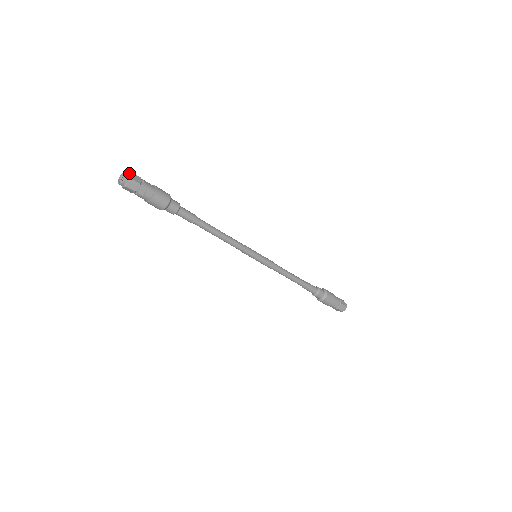
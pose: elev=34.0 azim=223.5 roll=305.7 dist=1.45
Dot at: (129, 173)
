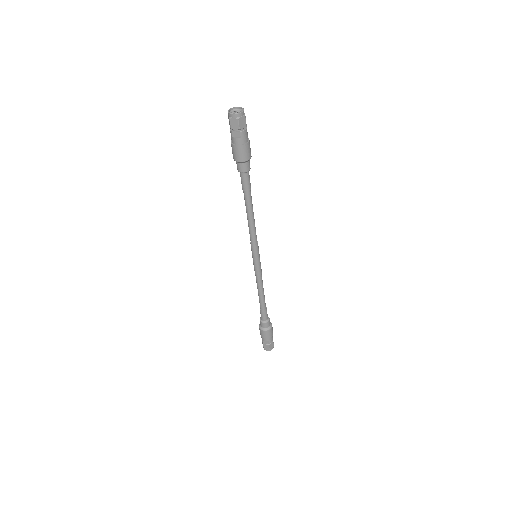
Dot at: (242, 114)
